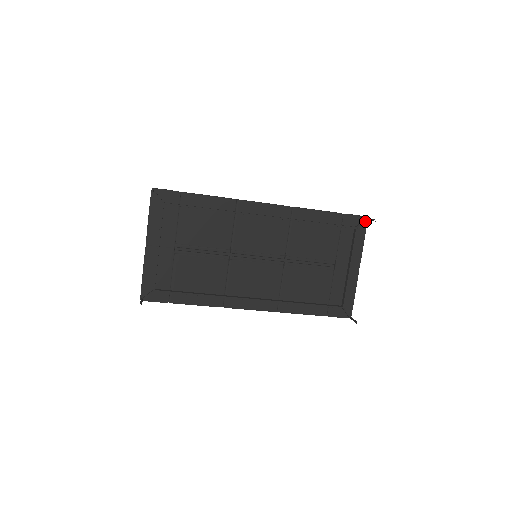
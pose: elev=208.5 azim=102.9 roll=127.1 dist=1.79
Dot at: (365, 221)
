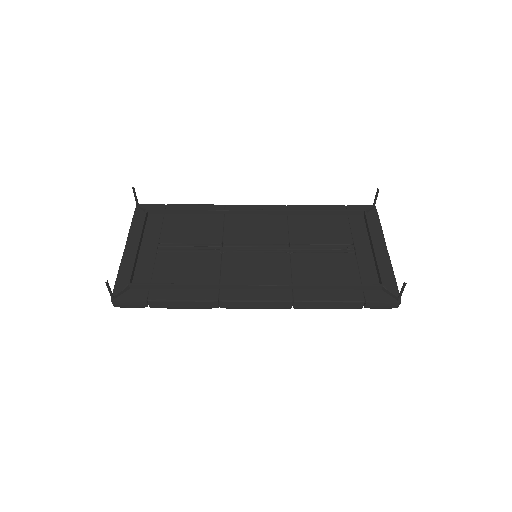
Dot at: (372, 206)
